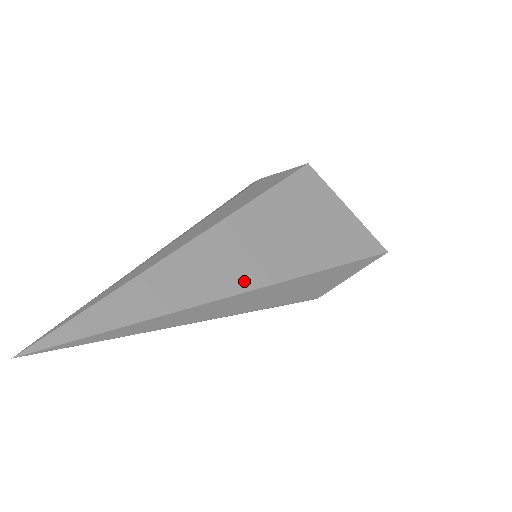
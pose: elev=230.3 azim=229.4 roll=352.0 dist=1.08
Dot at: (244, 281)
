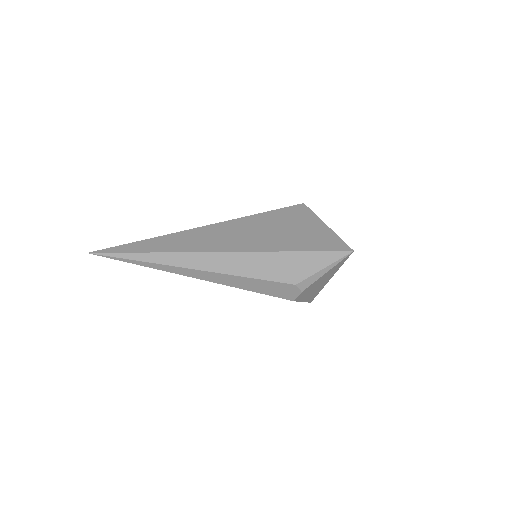
Dot at: (222, 247)
